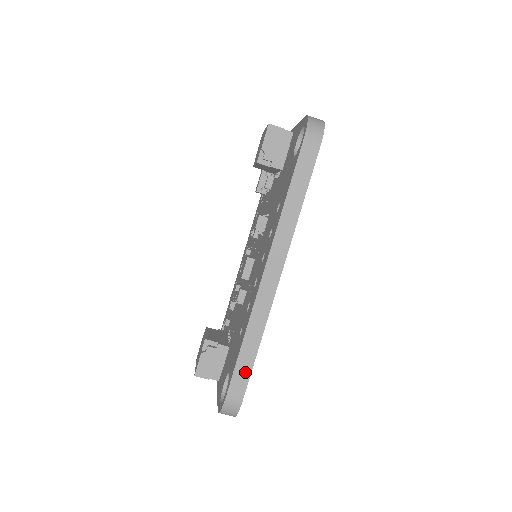
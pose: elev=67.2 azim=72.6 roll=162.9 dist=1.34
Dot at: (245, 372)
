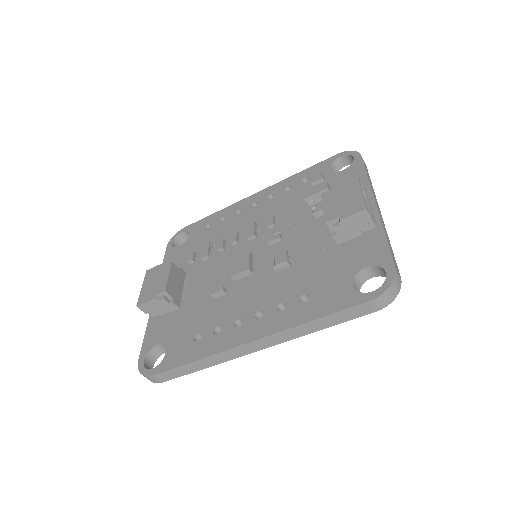
Dot at: (179, 374)
